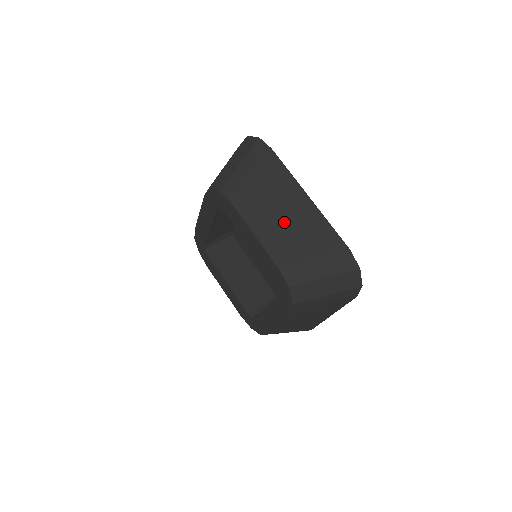
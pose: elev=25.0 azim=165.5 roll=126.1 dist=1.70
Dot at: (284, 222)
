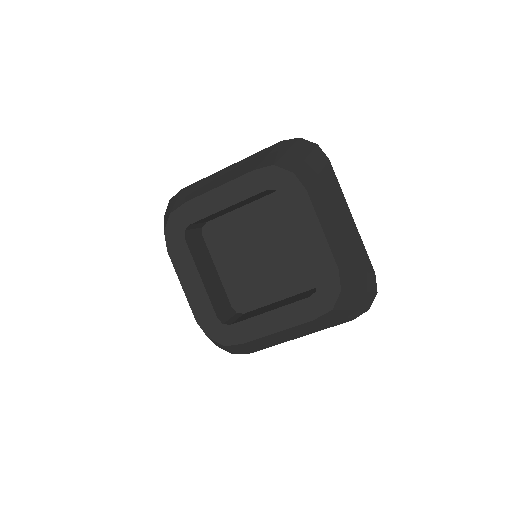
Dot at: (340, 229)
